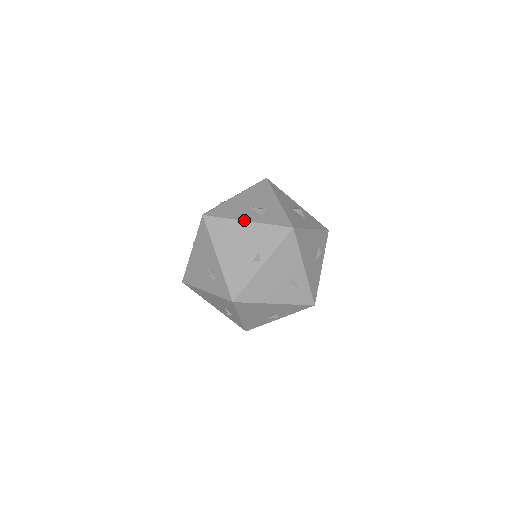
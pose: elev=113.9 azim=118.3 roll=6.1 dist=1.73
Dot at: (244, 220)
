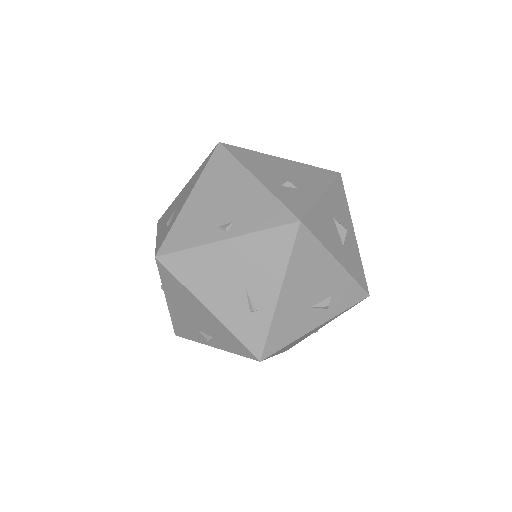
Dot at: (254, 175)
